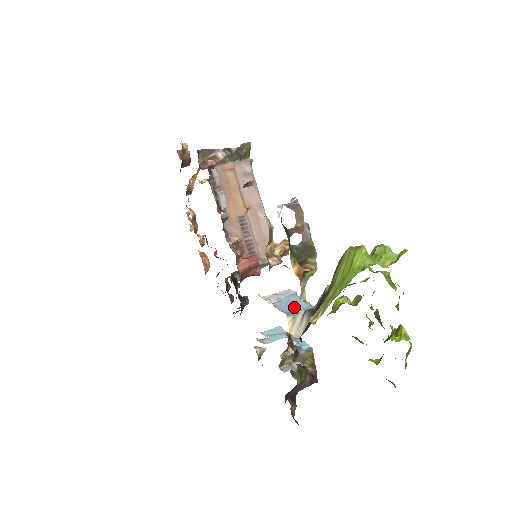
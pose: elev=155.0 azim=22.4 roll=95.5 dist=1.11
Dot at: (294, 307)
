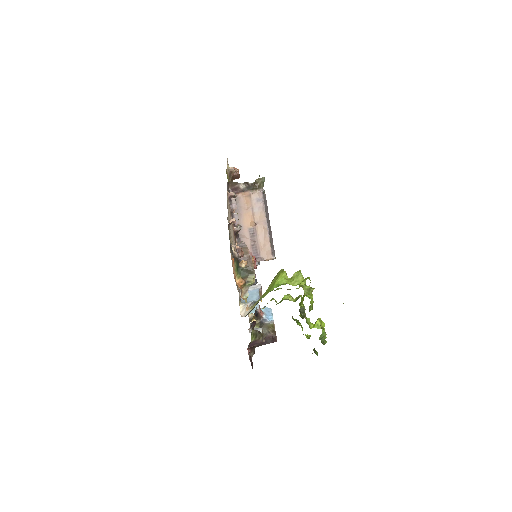
Dot at: (249, 298)
